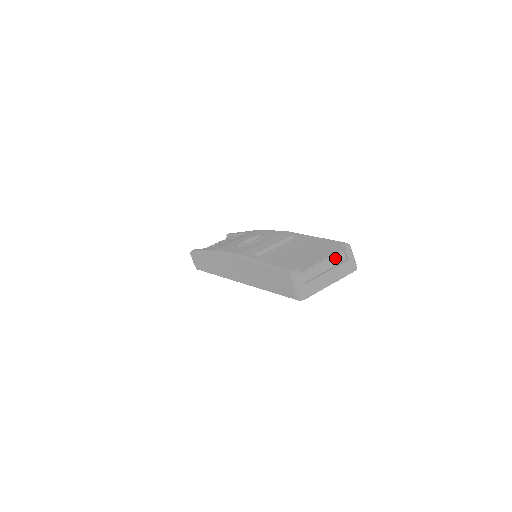
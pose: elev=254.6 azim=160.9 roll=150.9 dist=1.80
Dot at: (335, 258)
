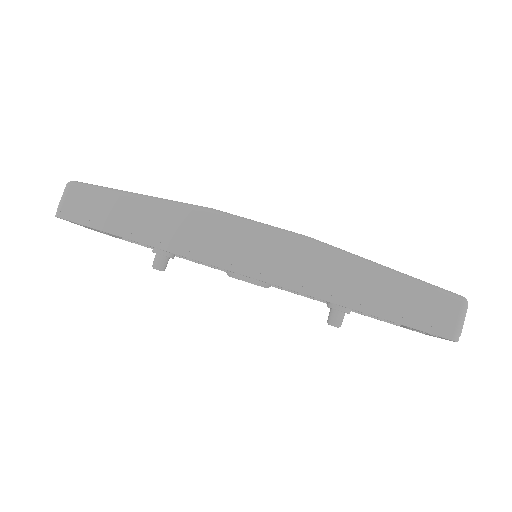
Dot at: occluded
